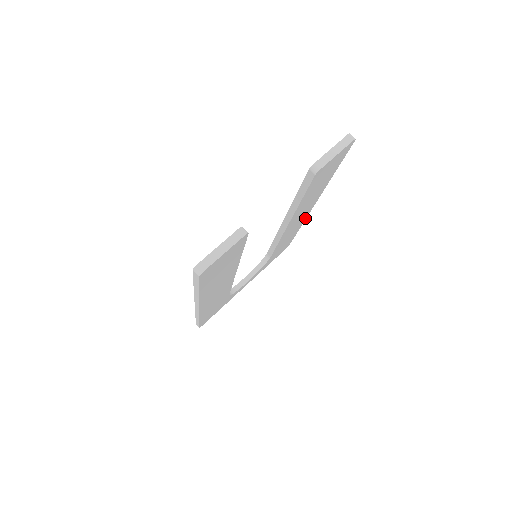
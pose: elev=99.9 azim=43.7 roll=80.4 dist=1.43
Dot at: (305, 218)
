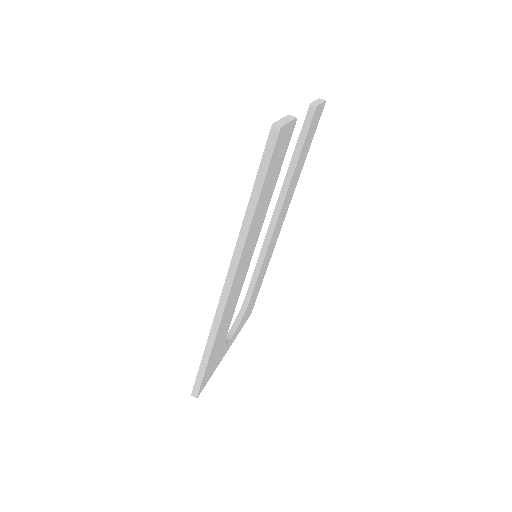
Dot at: (275, 244)
